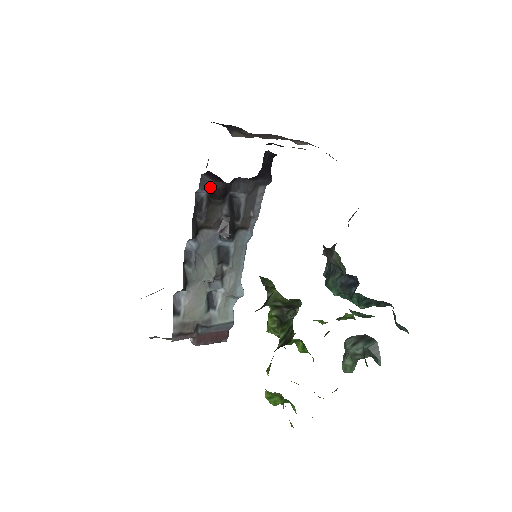
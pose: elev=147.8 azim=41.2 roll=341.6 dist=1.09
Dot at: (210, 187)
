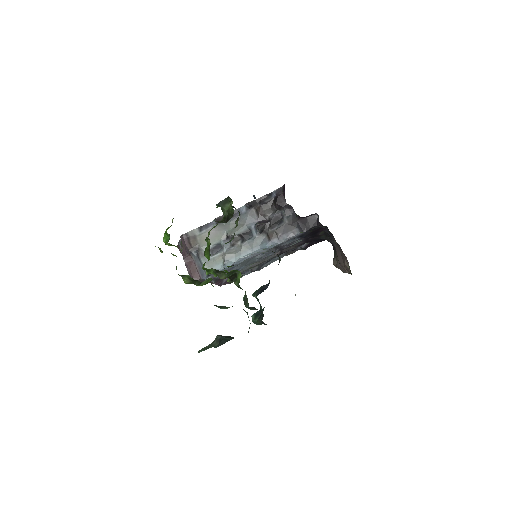
Dot at: (278, 194)
